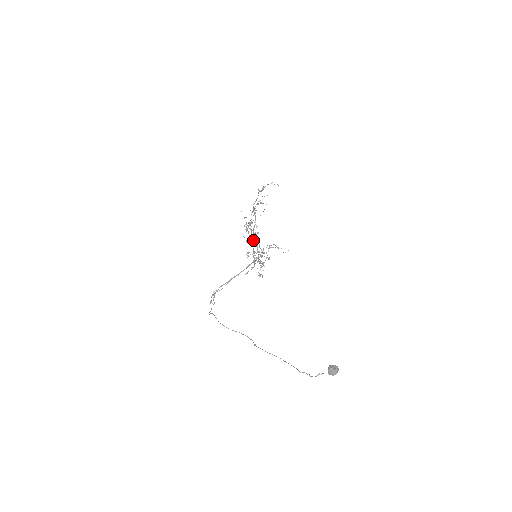
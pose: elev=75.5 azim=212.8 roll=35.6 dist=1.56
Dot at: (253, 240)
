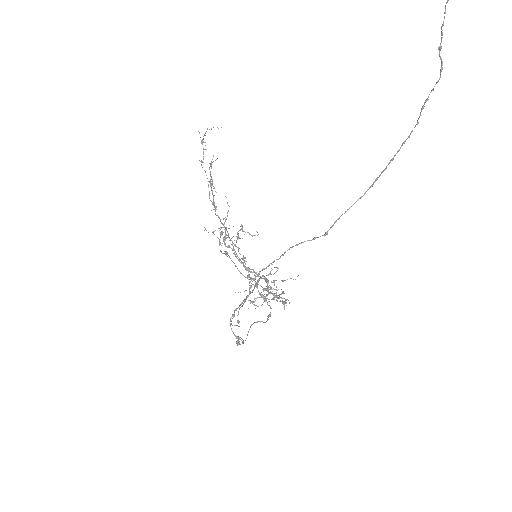
Dot at: (238, 238)
